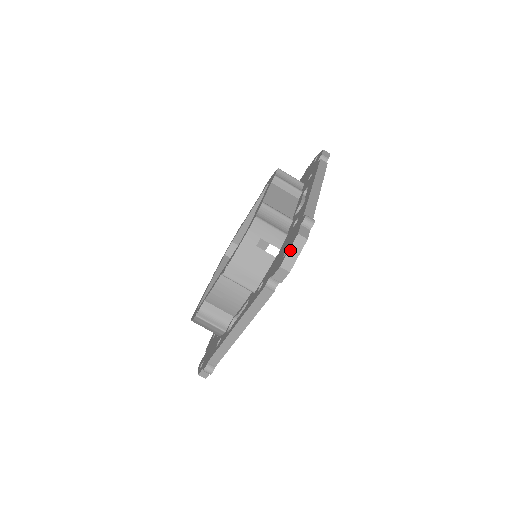
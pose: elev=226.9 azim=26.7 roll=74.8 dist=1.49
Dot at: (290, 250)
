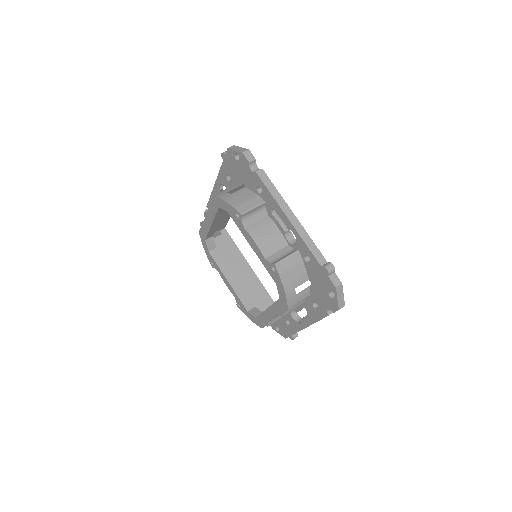
Dot at: (235, 150)
